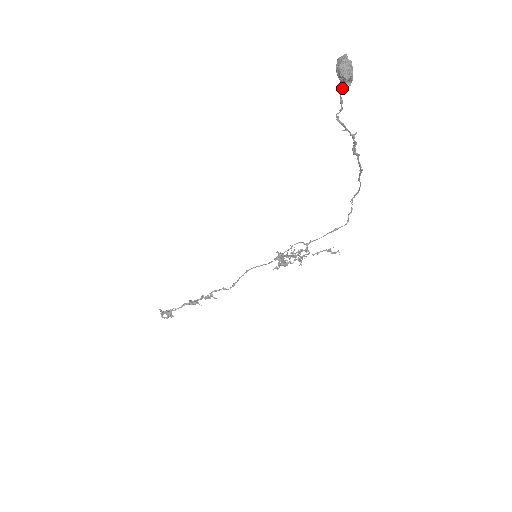
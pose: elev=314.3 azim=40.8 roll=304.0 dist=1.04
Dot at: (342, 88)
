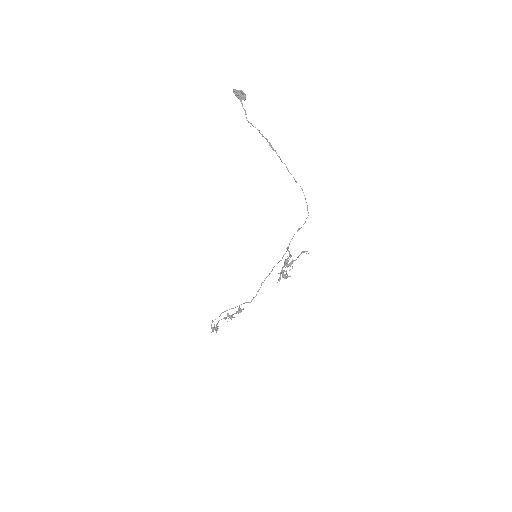
Dot at: (241, 102)
